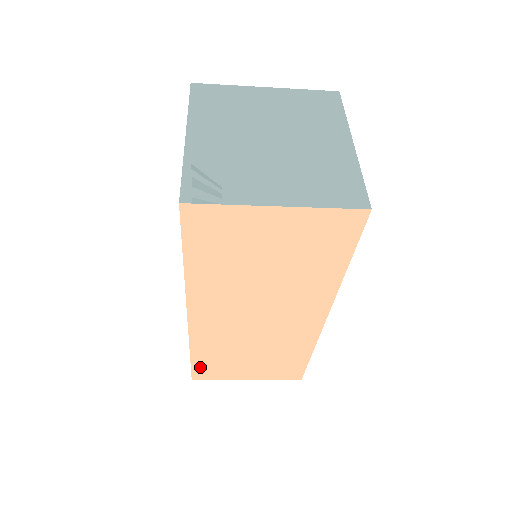
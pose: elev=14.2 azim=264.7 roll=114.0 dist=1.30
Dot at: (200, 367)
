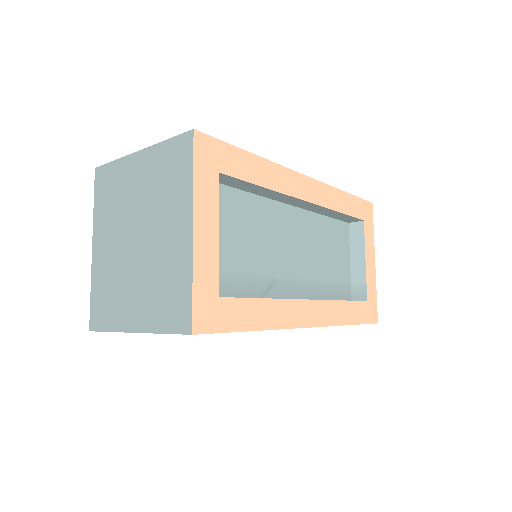
Dot at: occluded
